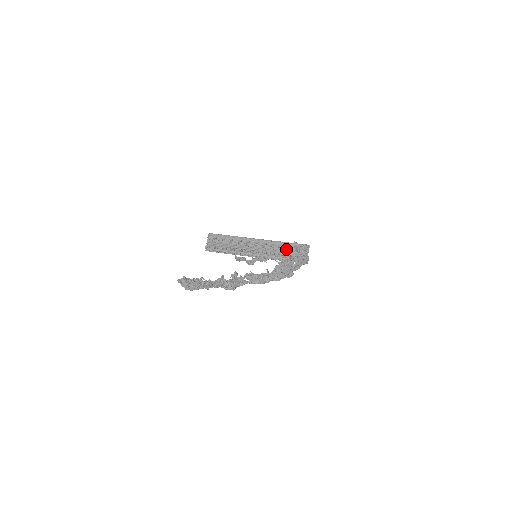
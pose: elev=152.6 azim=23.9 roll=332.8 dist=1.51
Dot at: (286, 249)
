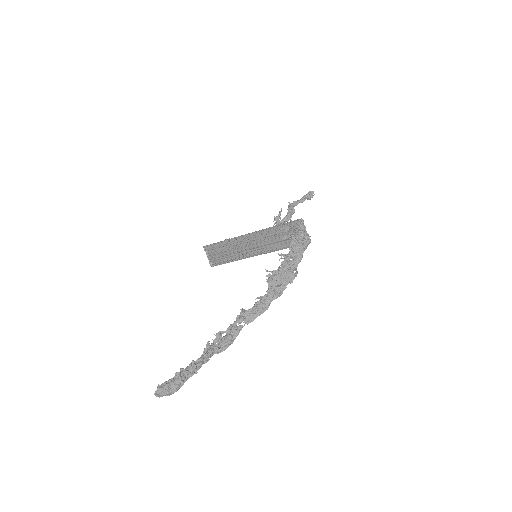
Dot at: (281, 233)
